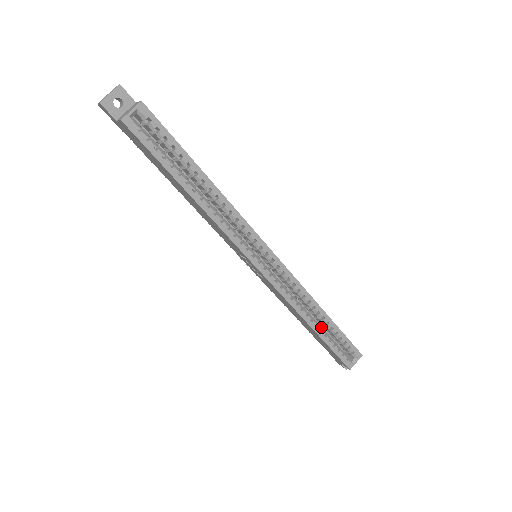
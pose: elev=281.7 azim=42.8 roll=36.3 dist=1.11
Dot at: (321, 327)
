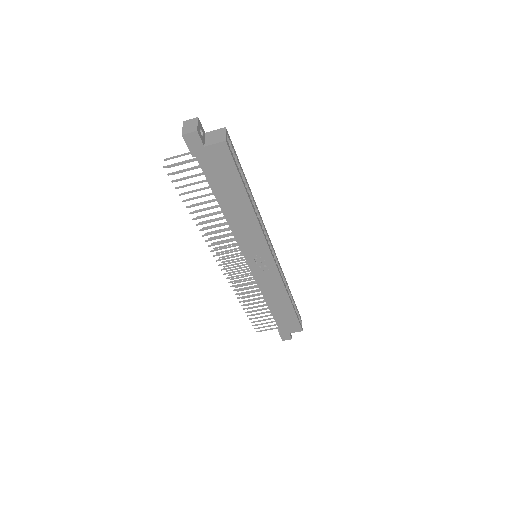
Dot at: occluded
